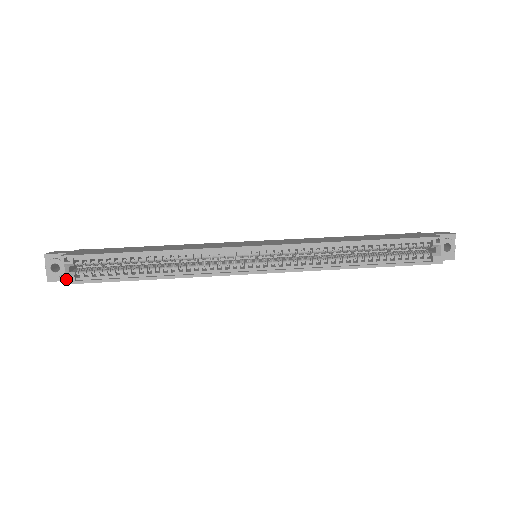
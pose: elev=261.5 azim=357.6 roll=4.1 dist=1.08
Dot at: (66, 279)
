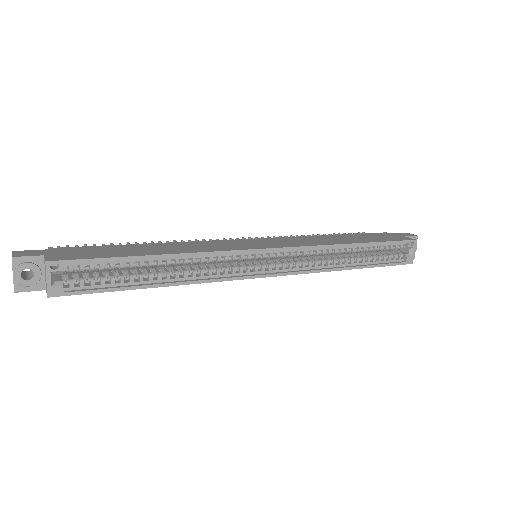
Dot at: (52, 291)
